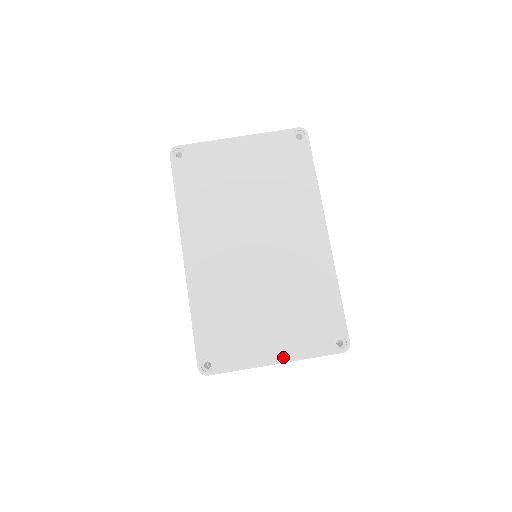
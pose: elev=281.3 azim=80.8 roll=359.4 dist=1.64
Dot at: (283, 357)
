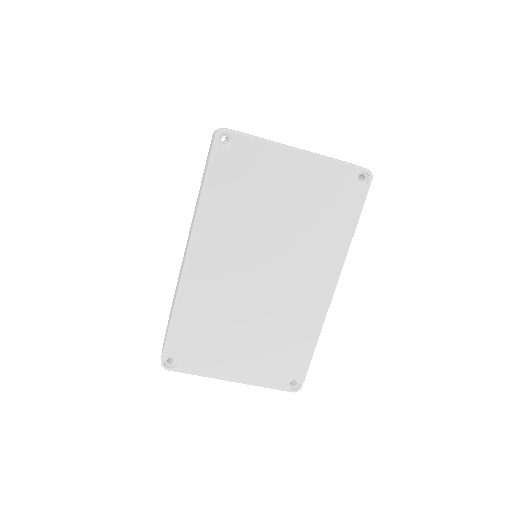
Dot at: (240, 379)
